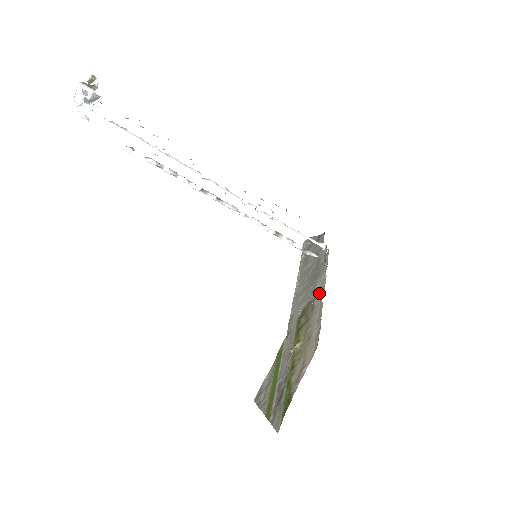
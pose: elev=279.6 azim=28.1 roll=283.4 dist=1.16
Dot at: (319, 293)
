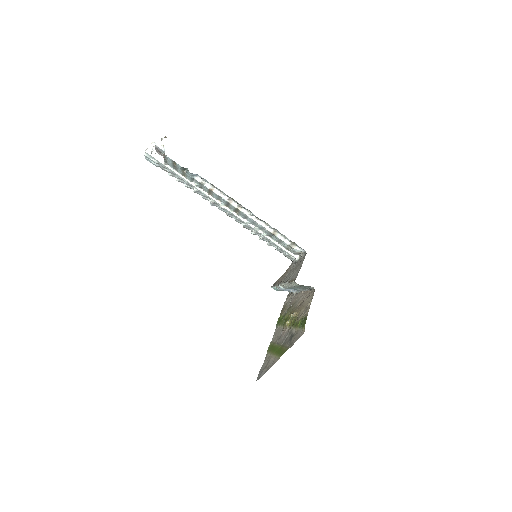
Dot at: (295, 298)
